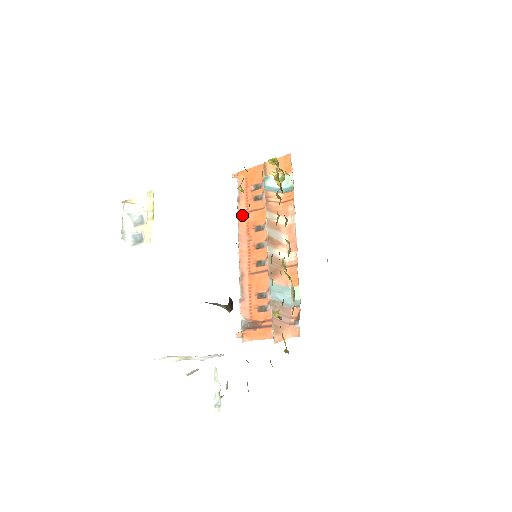
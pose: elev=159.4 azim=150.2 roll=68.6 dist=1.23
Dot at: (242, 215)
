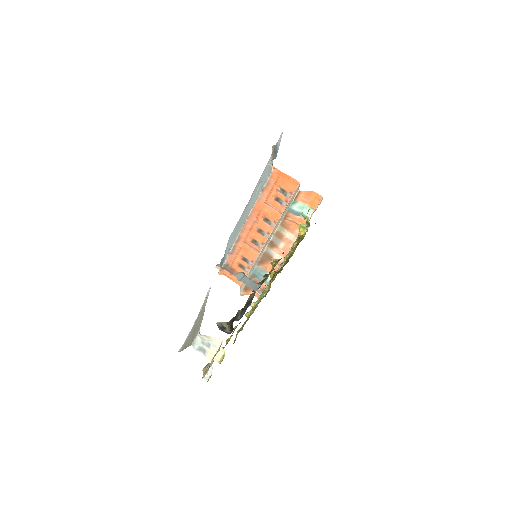
Dot at: (260, 202)
